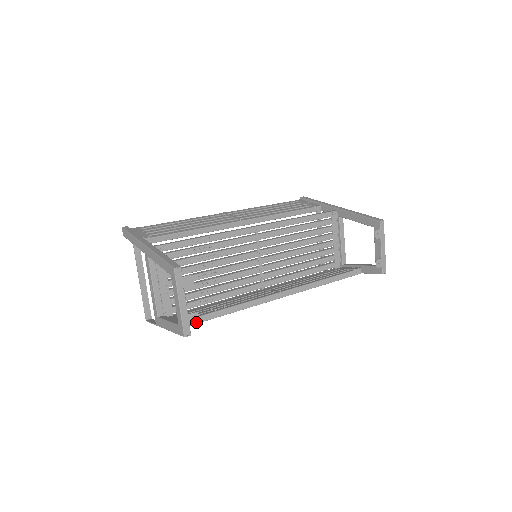
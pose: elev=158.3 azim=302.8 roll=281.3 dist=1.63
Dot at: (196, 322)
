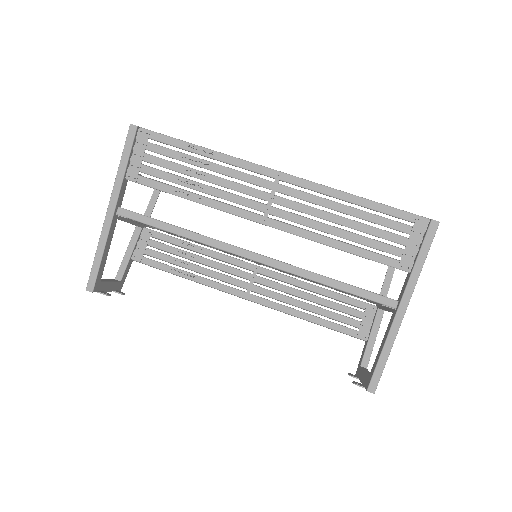
Dot at: (123, 293)
